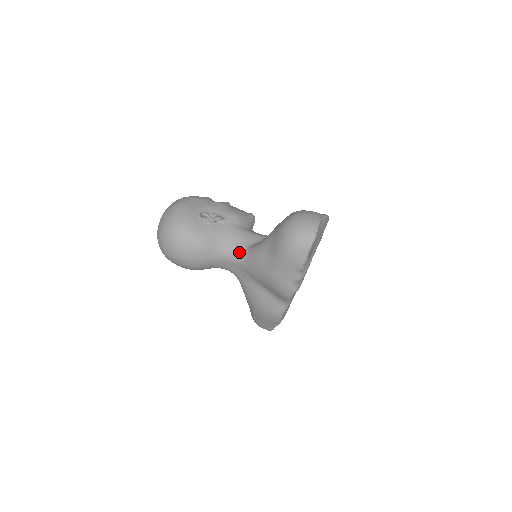
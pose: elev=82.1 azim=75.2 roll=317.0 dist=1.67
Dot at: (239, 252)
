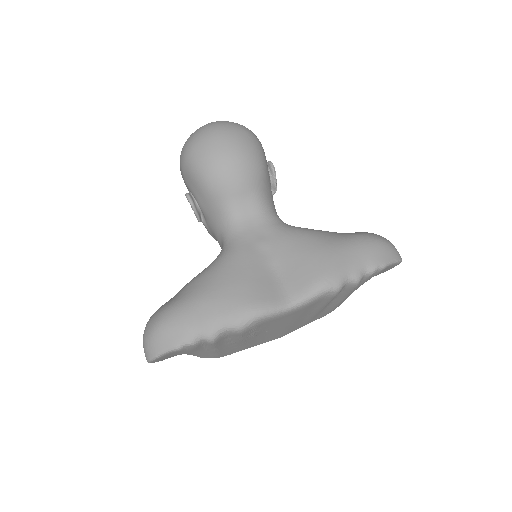
Dot at: (279, 218)
